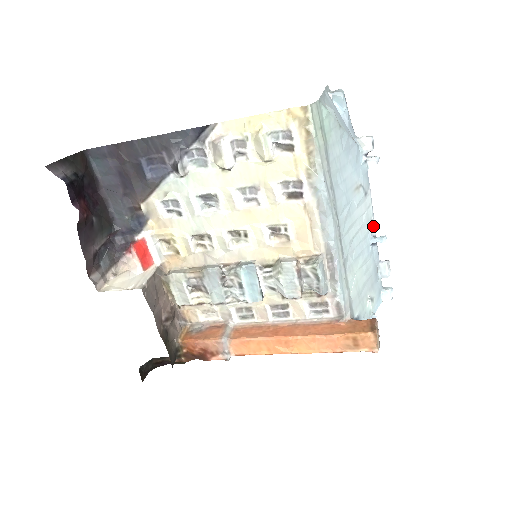
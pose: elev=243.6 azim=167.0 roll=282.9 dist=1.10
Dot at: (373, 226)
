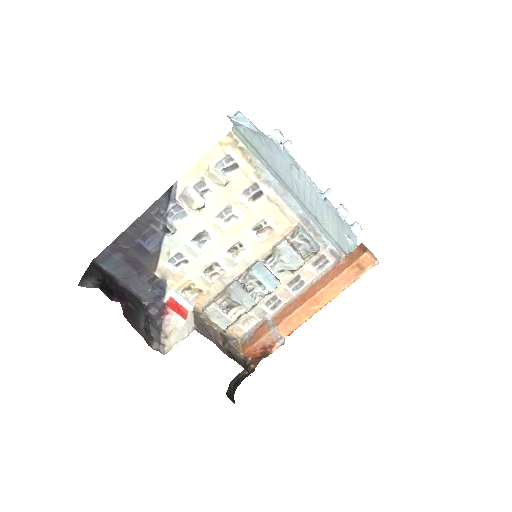
Dot at: (316, 187)
